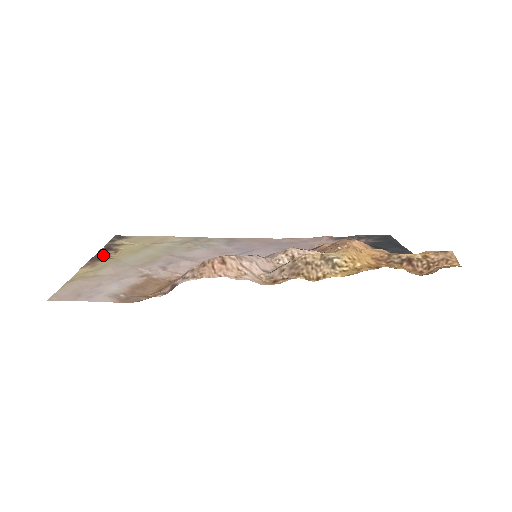
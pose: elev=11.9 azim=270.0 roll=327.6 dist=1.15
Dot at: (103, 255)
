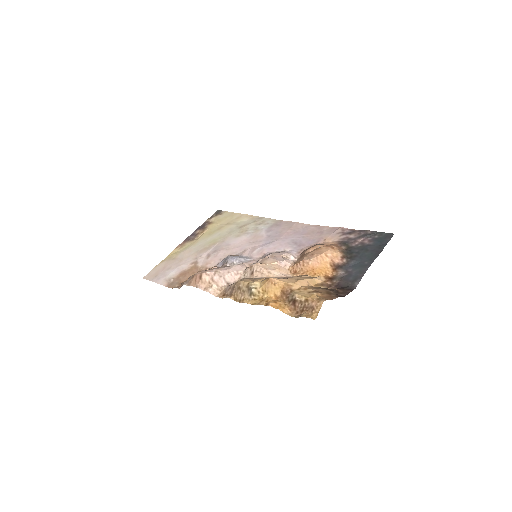
Dot at: (195, 235)
